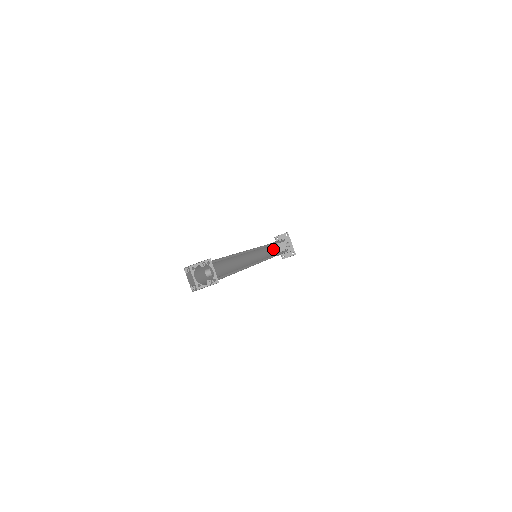
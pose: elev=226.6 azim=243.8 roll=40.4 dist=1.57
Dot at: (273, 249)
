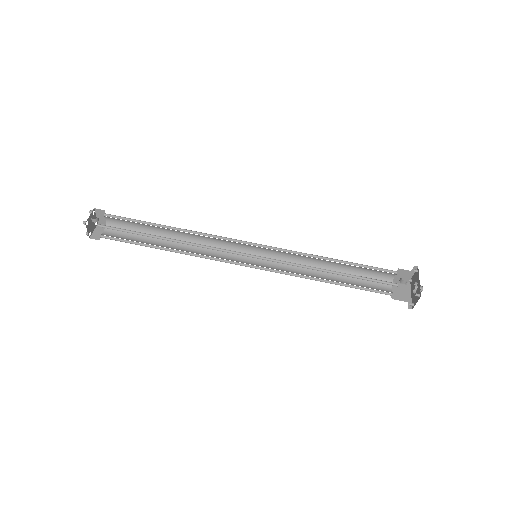
Dot at: (372, 284)
